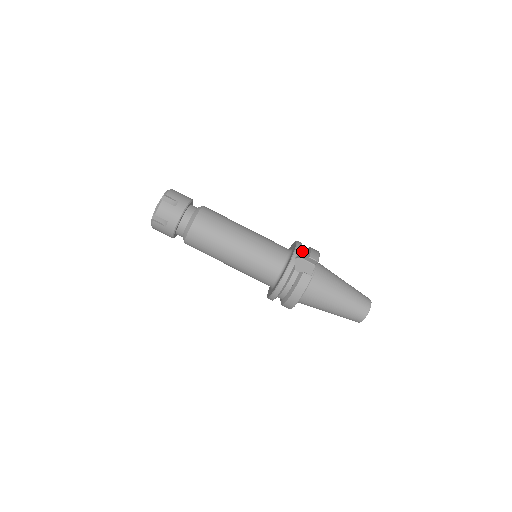
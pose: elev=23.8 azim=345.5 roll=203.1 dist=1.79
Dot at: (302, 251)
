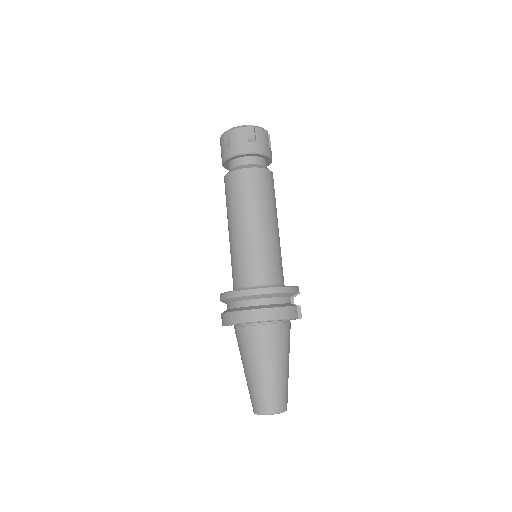
Dot at: occluded
